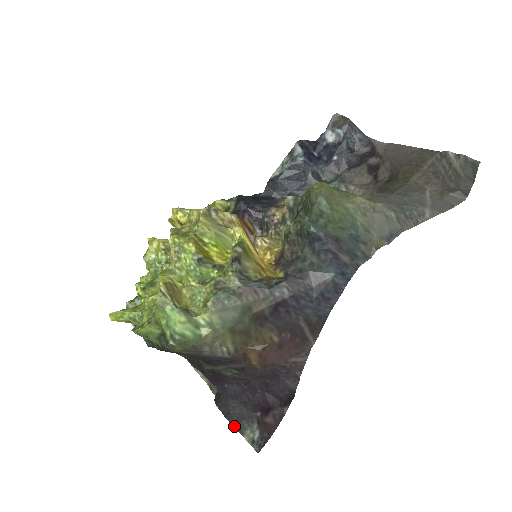
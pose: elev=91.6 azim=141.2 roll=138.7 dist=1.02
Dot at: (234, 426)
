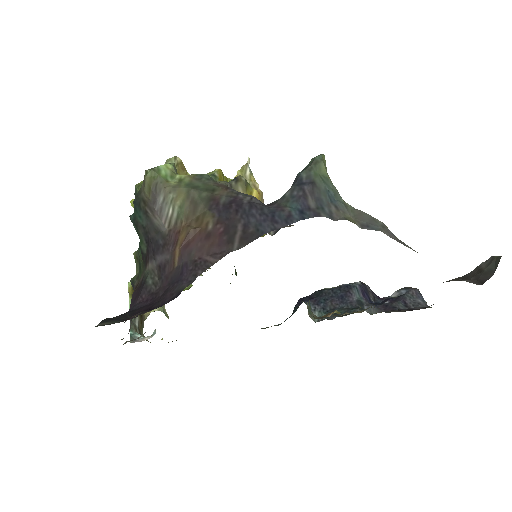
Dot at: (103, 320)
